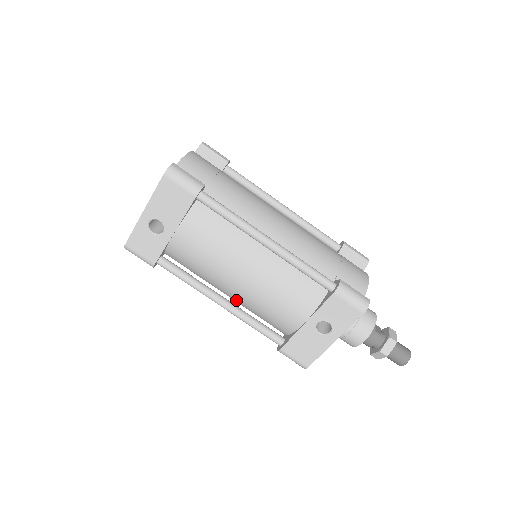
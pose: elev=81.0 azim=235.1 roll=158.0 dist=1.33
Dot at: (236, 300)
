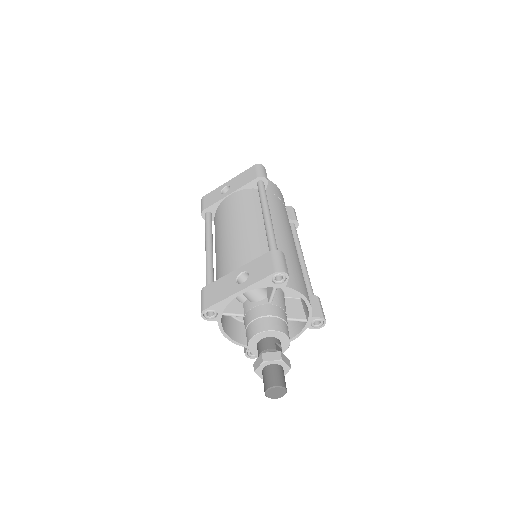
Dot at: (217, 254)
